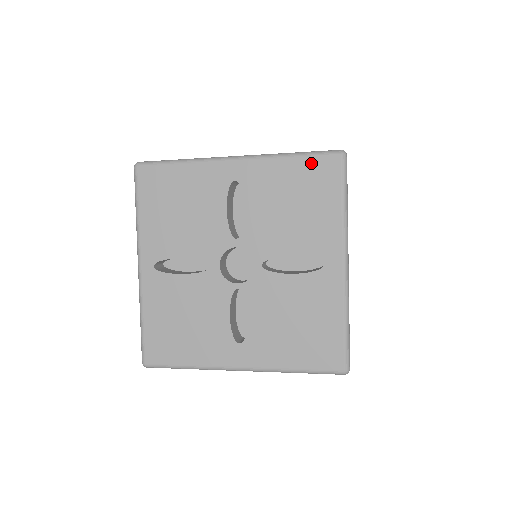
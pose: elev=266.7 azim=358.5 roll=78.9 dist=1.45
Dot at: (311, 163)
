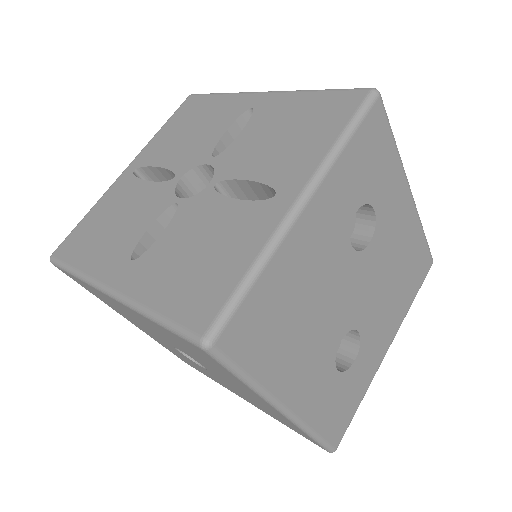
Dot at: (333, 96)
